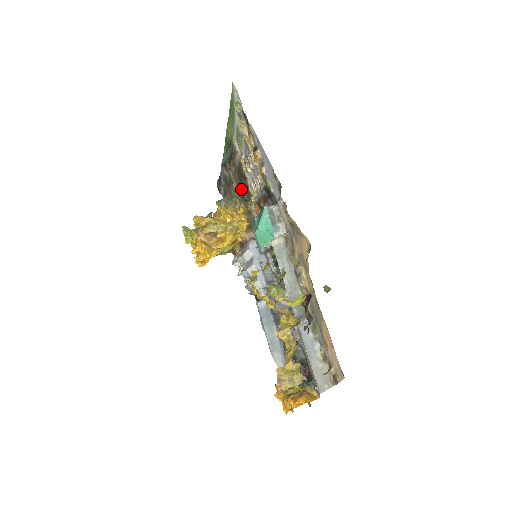
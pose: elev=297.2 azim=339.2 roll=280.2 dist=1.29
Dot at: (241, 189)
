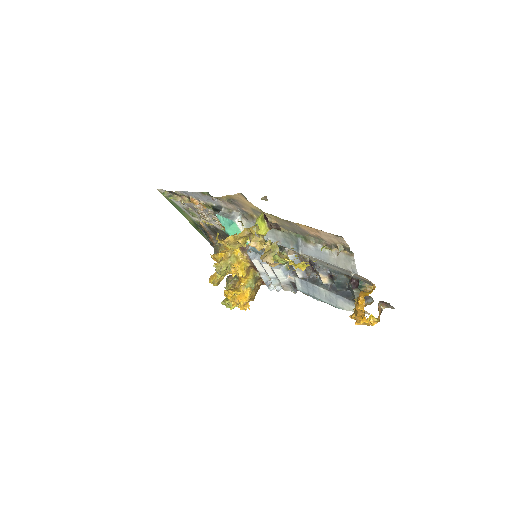
Dot at: occluded
